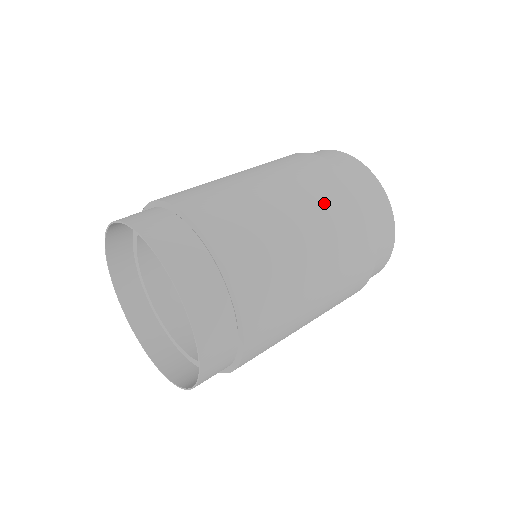
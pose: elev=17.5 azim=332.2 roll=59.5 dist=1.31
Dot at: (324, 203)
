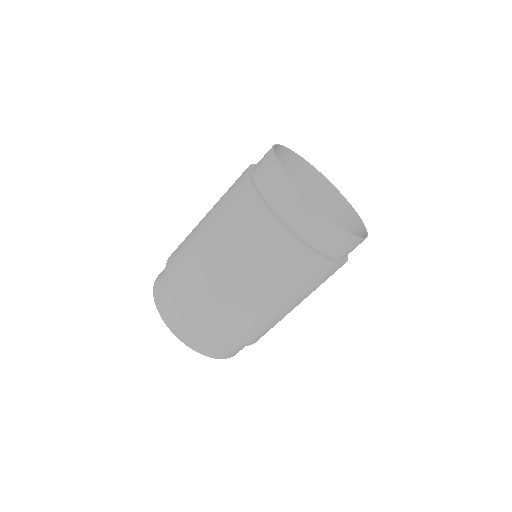
Dot at: (261, 261)
